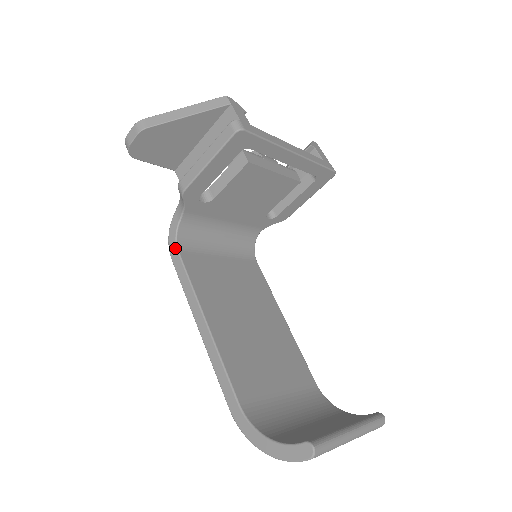
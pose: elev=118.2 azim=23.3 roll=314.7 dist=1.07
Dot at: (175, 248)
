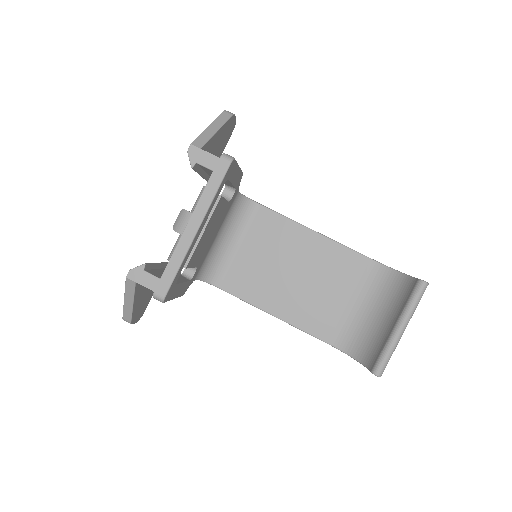
Dot at: occluded
